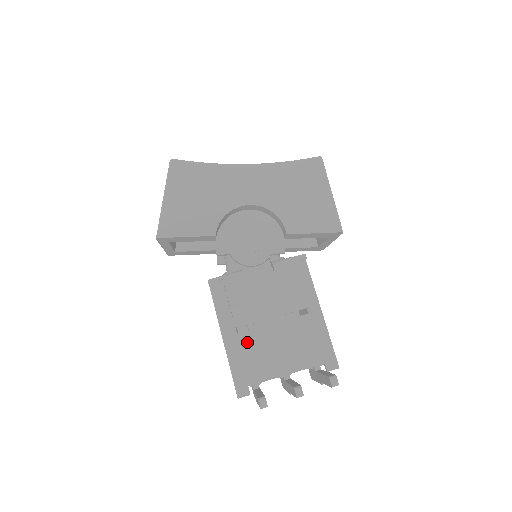
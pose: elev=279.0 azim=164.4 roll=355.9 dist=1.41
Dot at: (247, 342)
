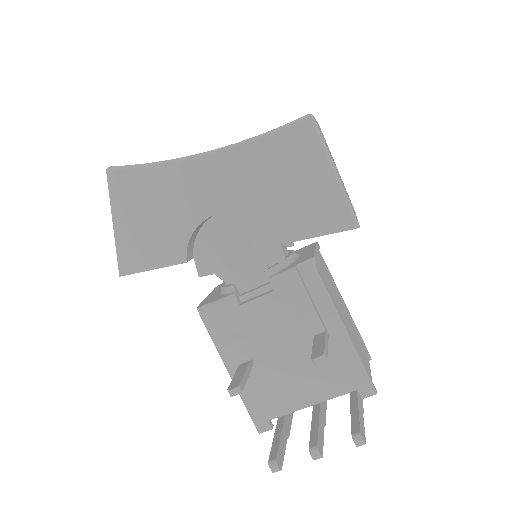
Dot at: (257, 374)
